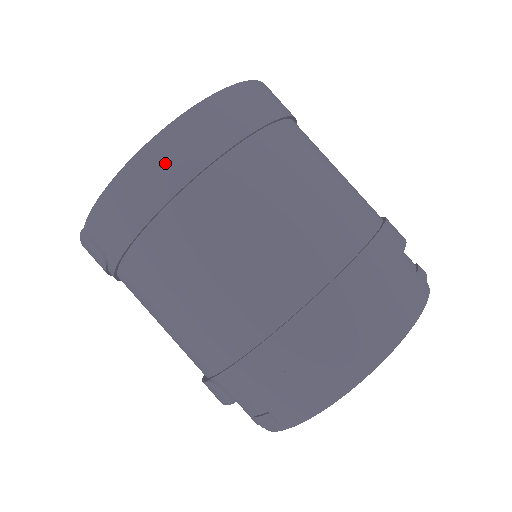
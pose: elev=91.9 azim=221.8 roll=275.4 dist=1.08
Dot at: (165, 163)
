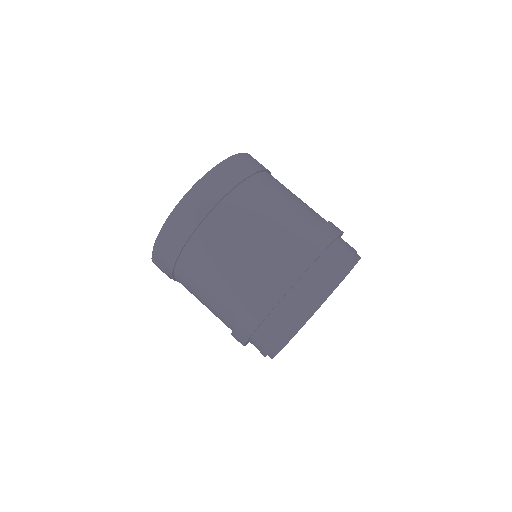
Dot at: (182, 221)
